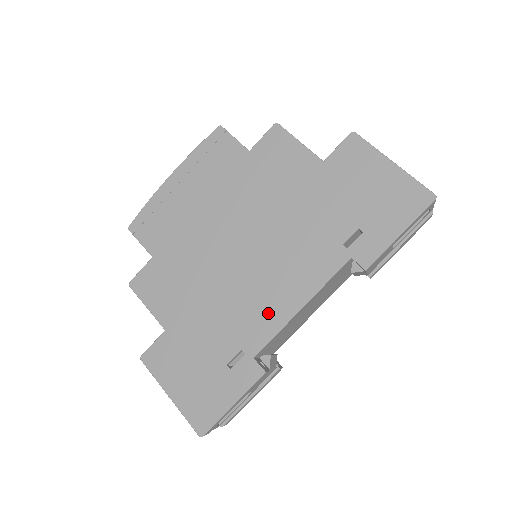
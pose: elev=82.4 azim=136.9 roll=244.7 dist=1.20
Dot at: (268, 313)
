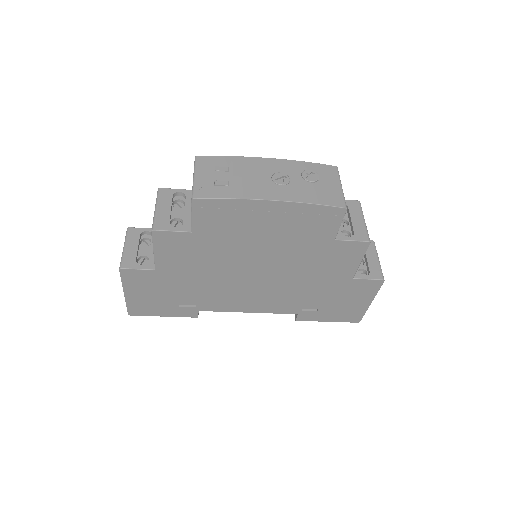
Dot at: (230, 304)
